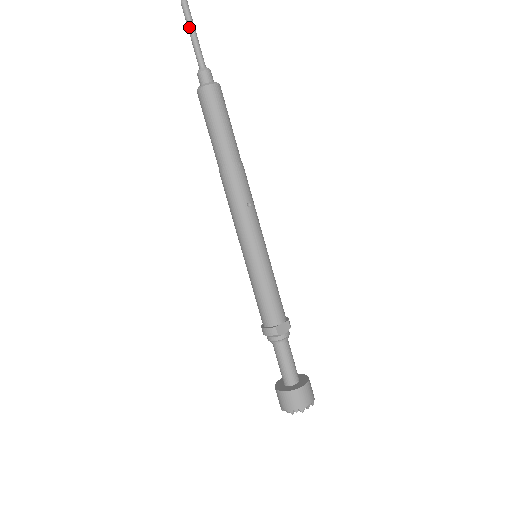
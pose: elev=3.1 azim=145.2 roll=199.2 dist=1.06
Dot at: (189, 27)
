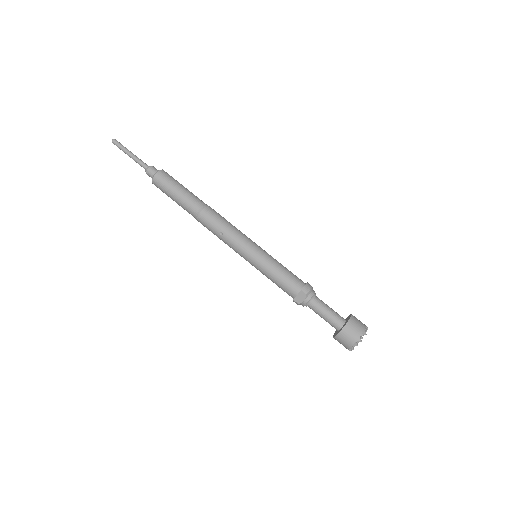
Dot at: (125, 153)
